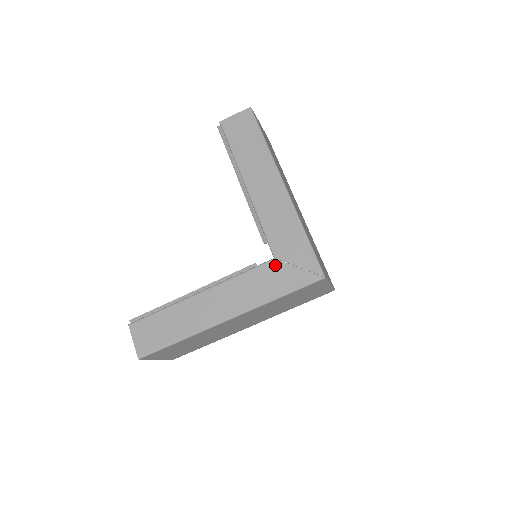
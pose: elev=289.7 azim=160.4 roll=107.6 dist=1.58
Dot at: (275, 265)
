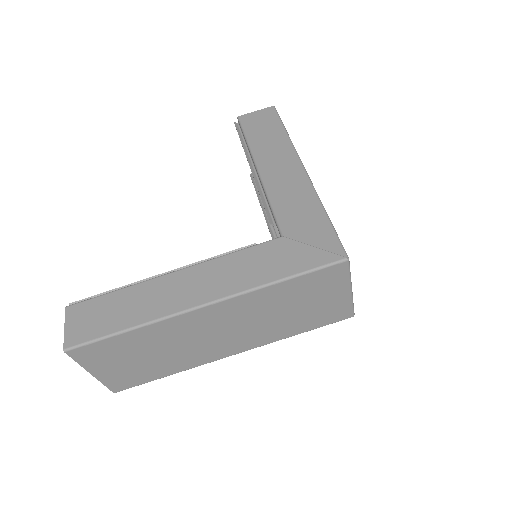
Dot at: (282, 243)
